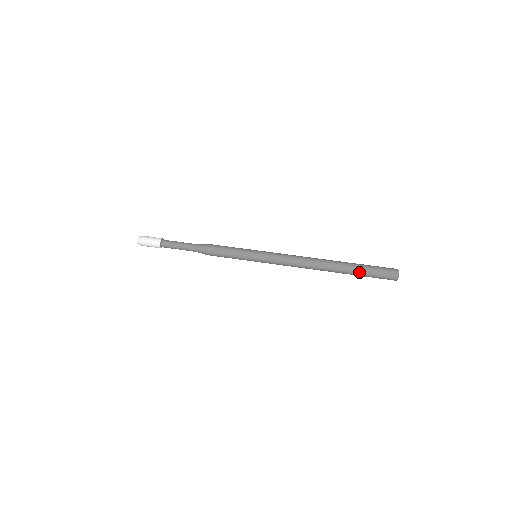
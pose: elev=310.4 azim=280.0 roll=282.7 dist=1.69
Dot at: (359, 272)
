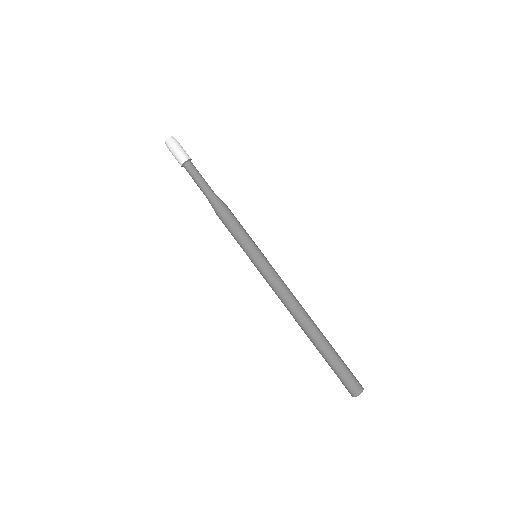
Dot at: (329, 359)
